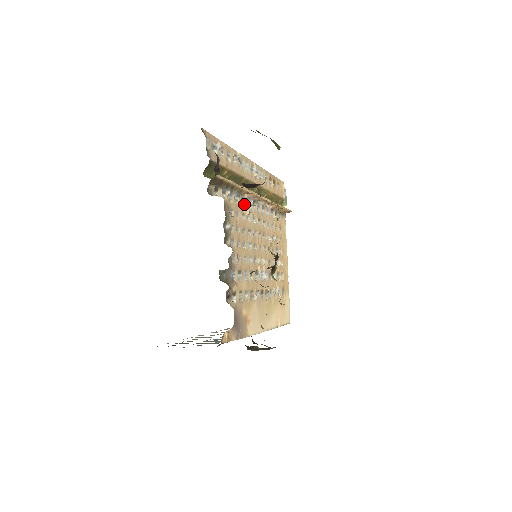
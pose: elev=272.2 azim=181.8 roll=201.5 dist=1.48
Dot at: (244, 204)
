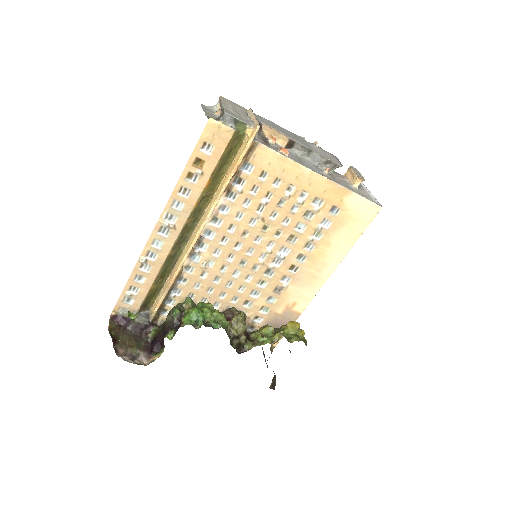
Dot at: (194, 267)
